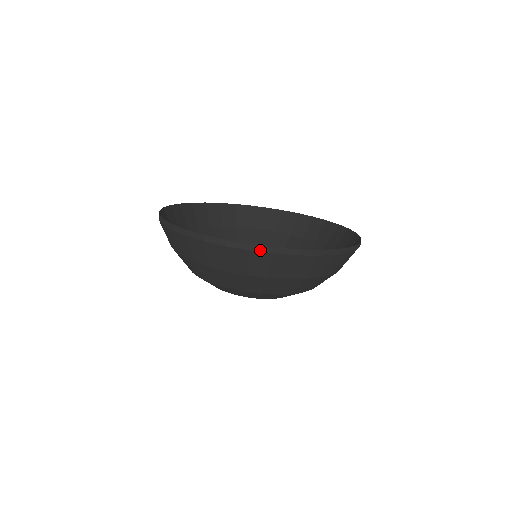
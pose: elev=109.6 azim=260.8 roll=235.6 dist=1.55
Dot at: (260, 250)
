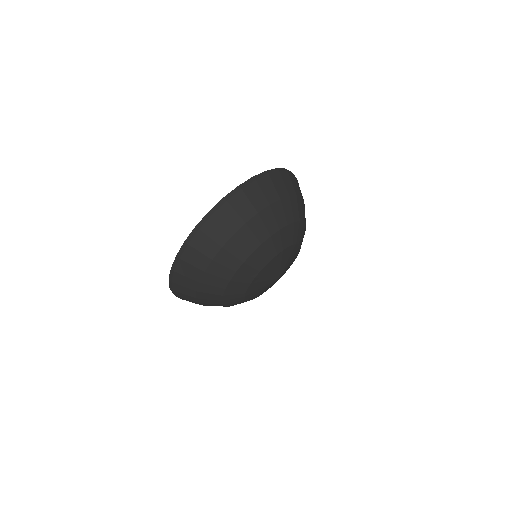
Dot at: (232, 195)
